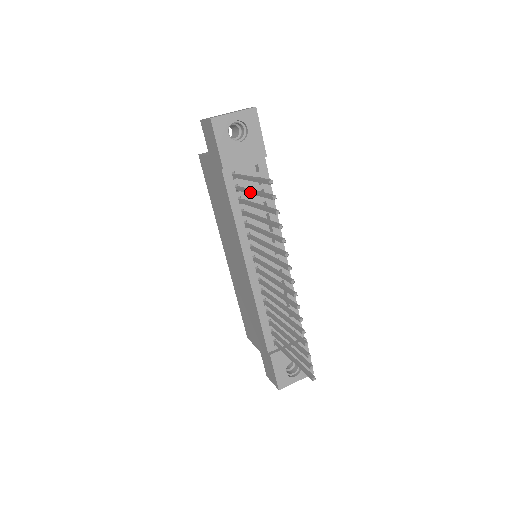
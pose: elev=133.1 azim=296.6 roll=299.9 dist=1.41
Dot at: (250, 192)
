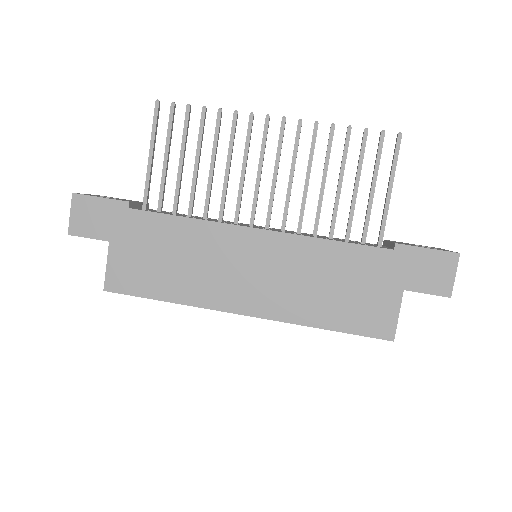
Dot at: (164, 165)
